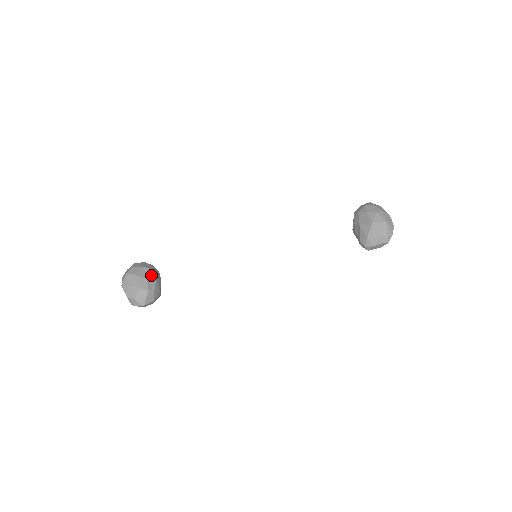
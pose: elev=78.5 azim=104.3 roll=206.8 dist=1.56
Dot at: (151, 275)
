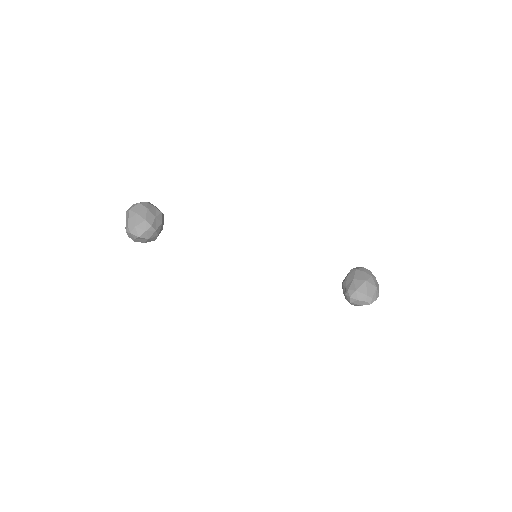
Dot at: (160, 217)
